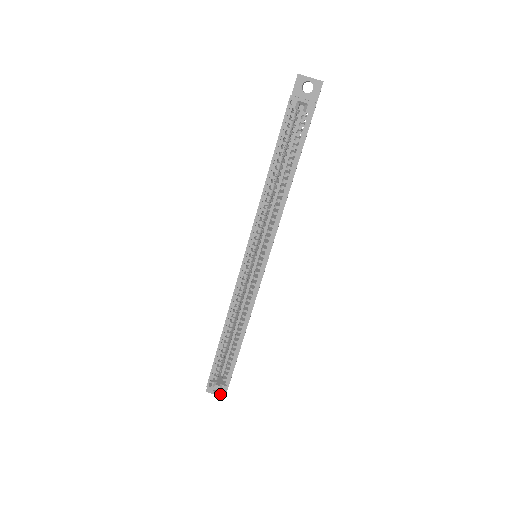
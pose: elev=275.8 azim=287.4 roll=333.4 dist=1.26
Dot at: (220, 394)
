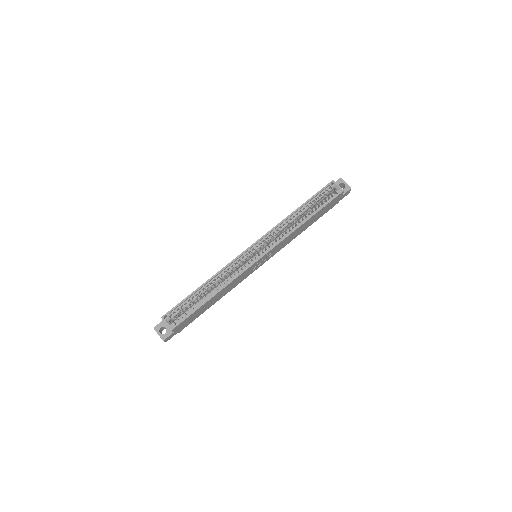
Dot at: (162, 336)
